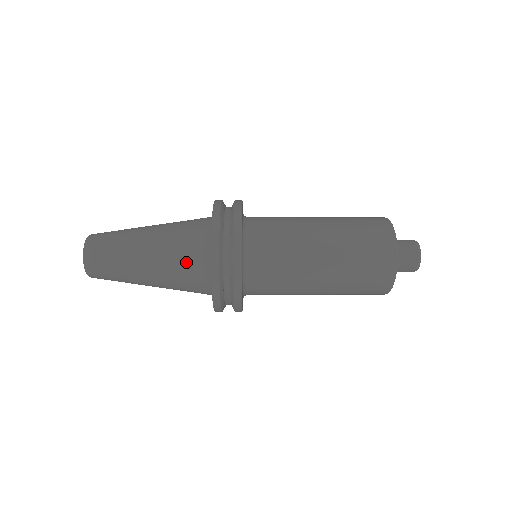
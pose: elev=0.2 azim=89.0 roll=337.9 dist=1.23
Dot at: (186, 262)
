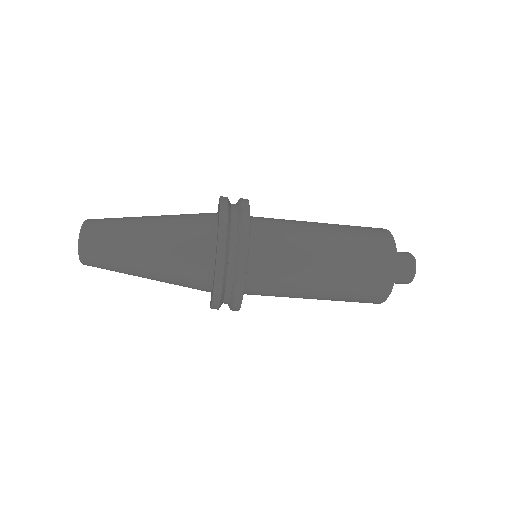
Dot at: (191, 225)
